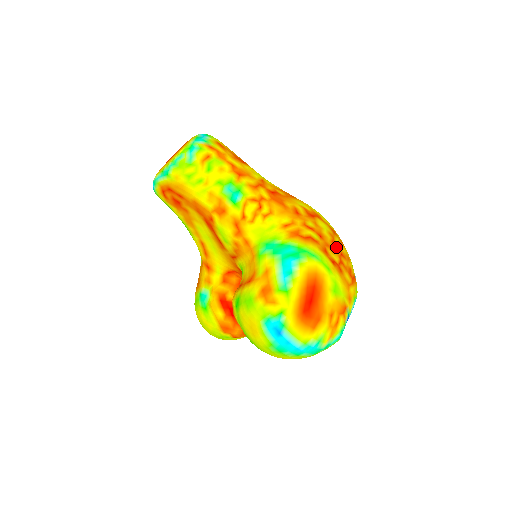
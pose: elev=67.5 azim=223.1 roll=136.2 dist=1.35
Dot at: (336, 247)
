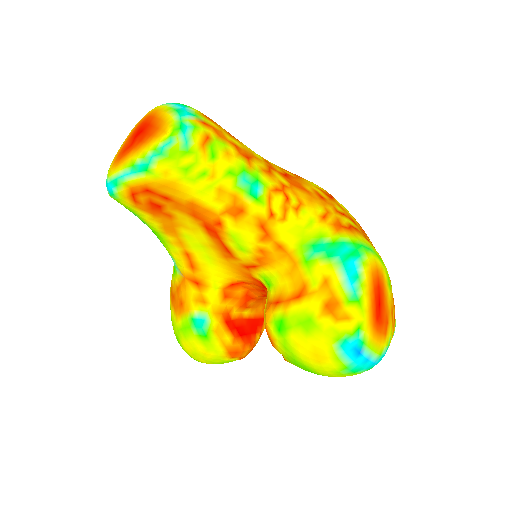
Dot at: (363, 230)
